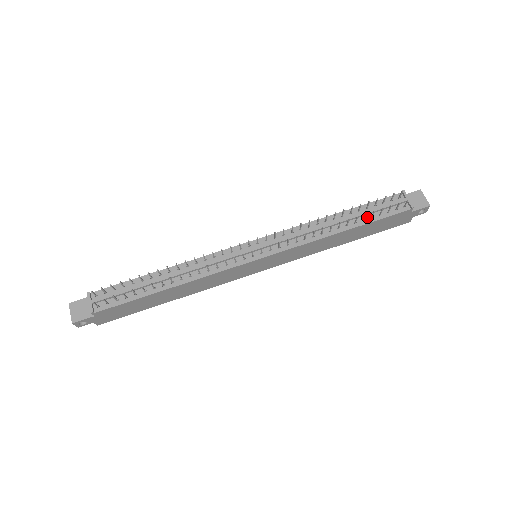
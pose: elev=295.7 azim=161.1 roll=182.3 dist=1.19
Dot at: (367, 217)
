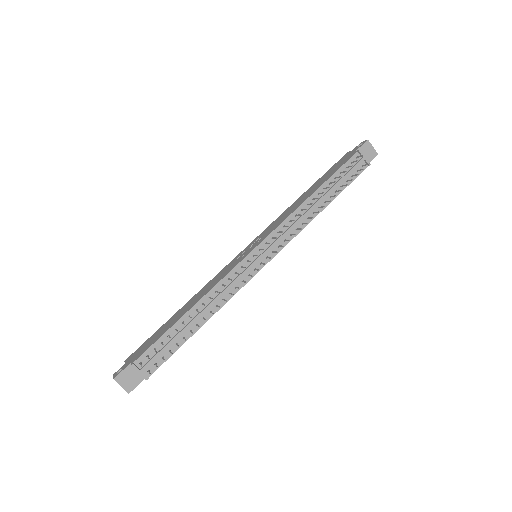
Dot at: (338, 187)
